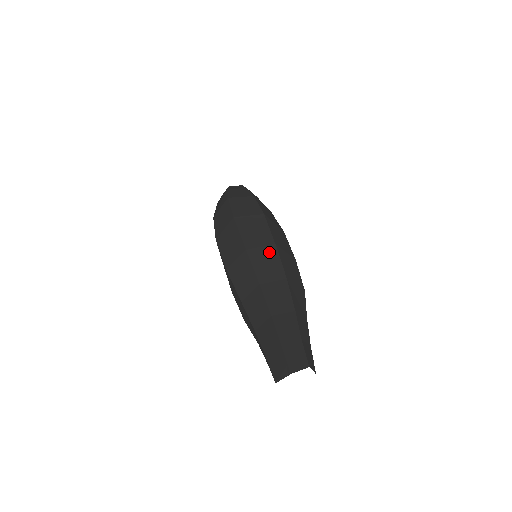
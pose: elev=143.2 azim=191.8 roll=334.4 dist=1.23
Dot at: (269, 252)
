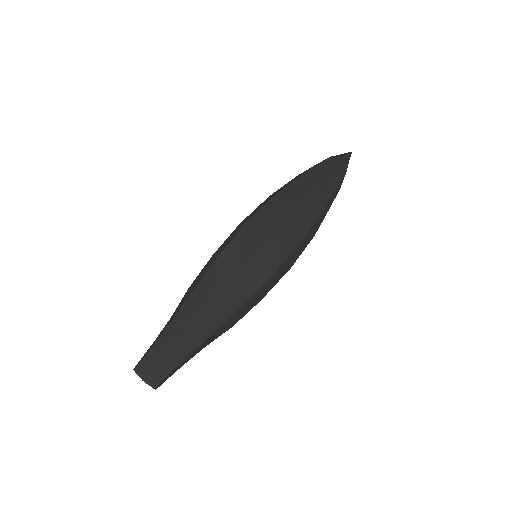
Dot at: (244, 294)
